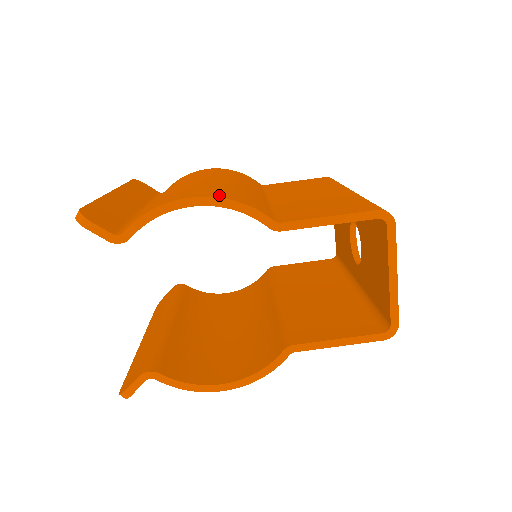
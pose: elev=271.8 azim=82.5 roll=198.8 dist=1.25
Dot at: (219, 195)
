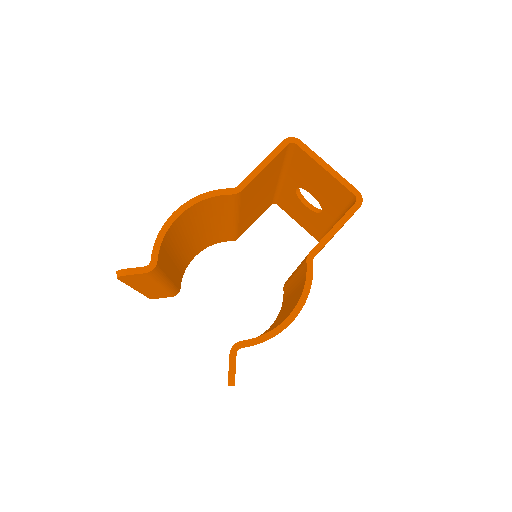
Dot at: occluded
